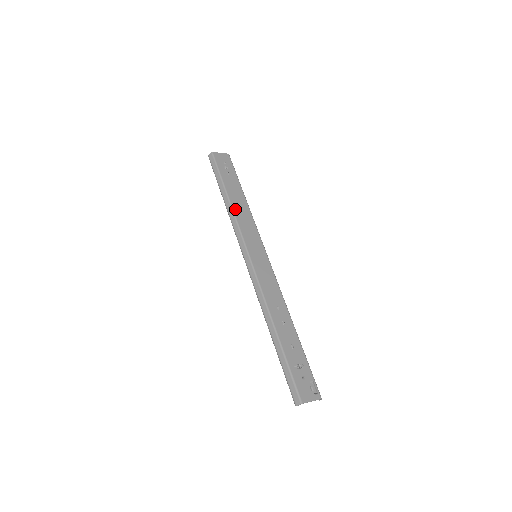
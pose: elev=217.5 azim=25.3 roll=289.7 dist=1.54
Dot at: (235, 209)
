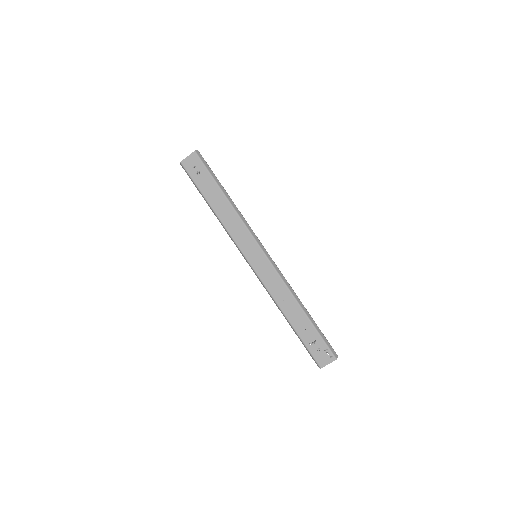
Dot at: (222, 220)
